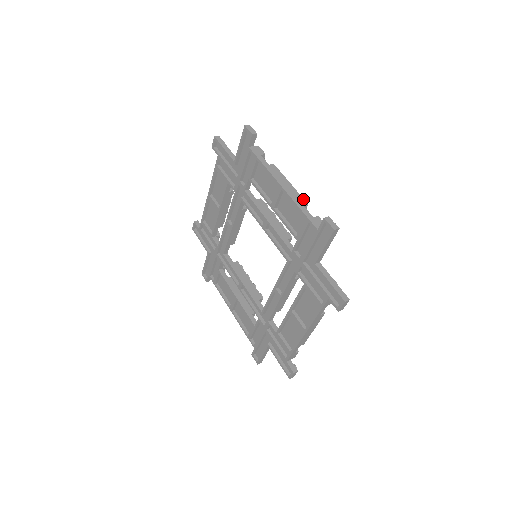
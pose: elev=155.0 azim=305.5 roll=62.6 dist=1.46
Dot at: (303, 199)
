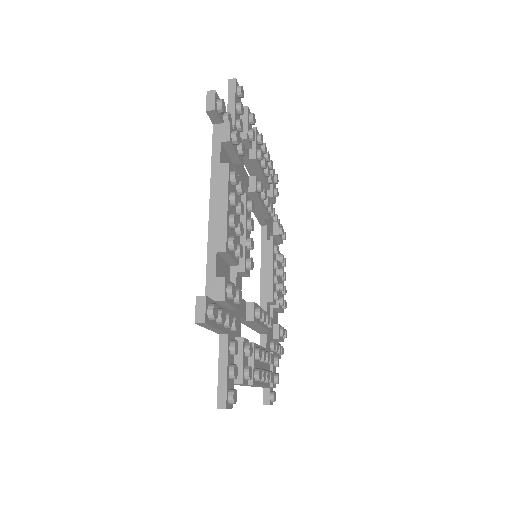
Dot at: (225, 240)
